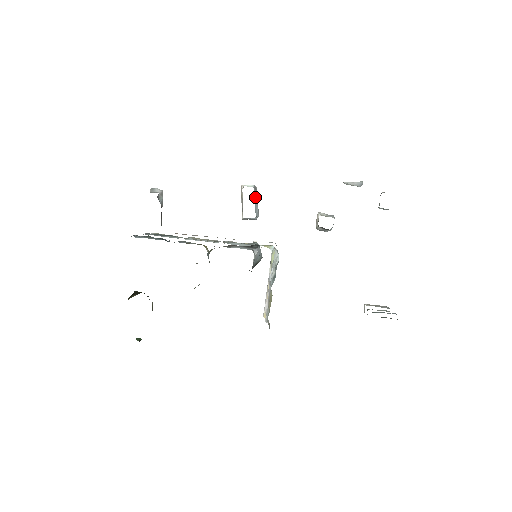
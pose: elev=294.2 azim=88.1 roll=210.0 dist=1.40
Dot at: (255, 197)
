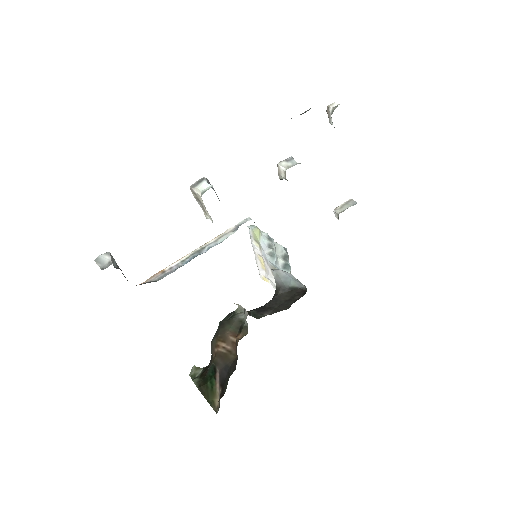
Dot at: occluded
